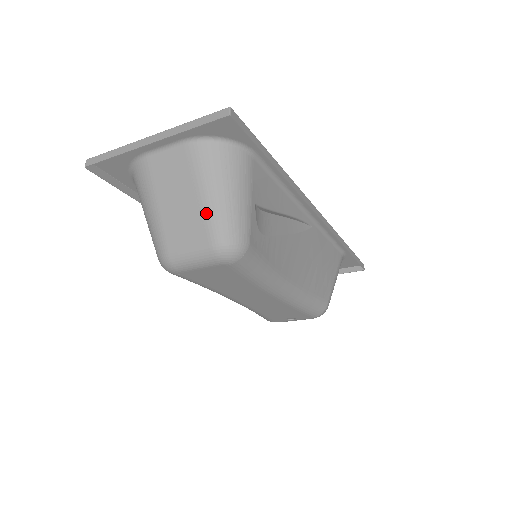
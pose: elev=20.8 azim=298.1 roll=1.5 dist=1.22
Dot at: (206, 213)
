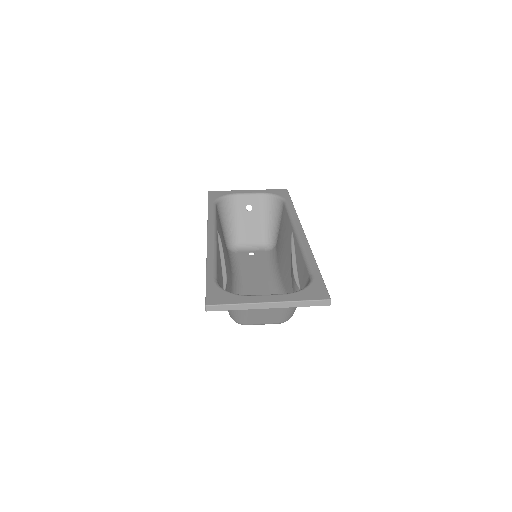
Dot at: (283, 314)
